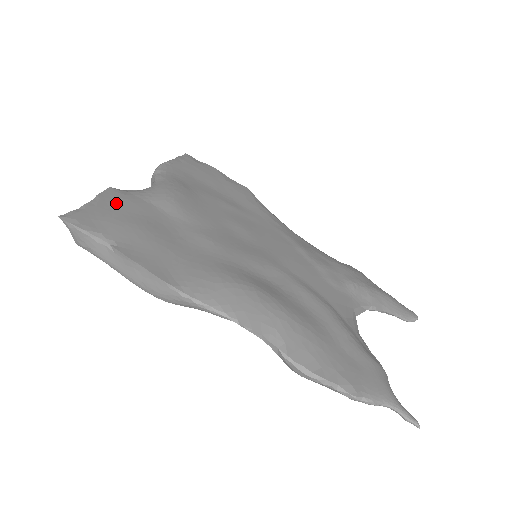
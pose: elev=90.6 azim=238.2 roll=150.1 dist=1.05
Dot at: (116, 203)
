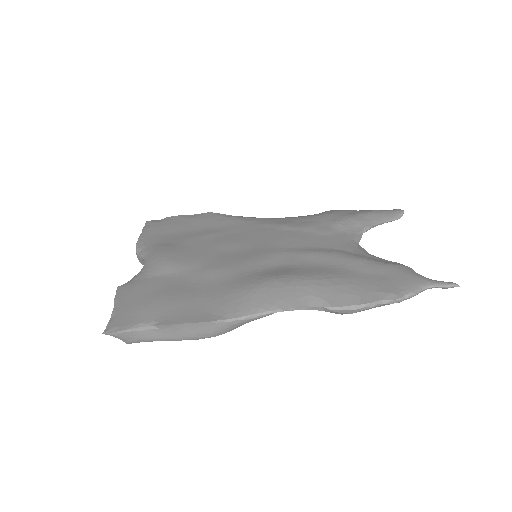
Dot at: (132, 295)
